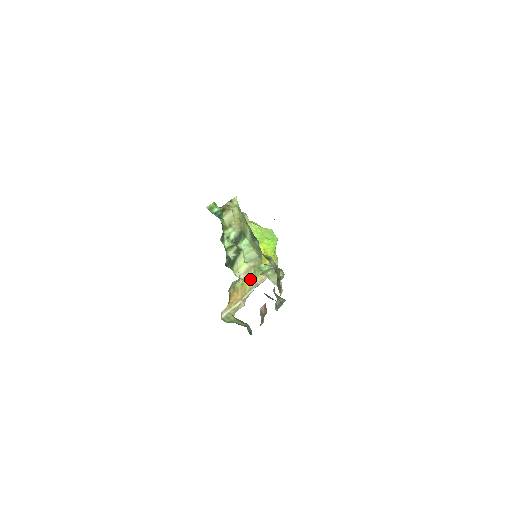
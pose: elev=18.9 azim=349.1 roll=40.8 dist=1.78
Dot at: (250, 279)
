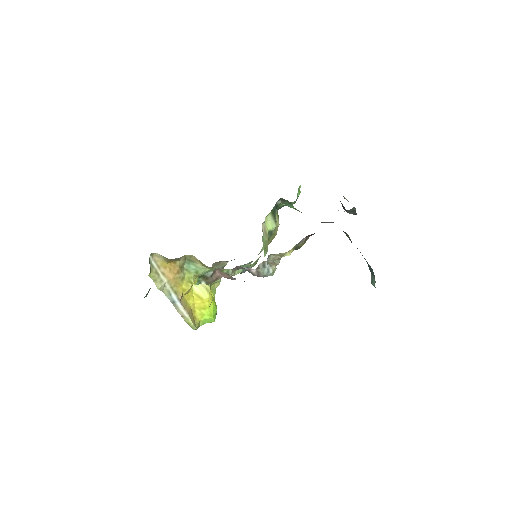
Dot at: occluded
